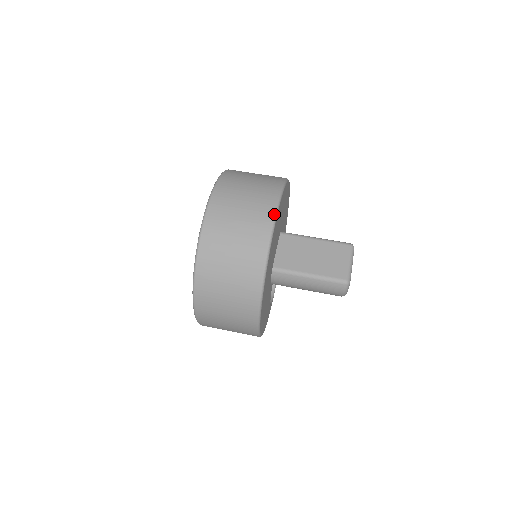
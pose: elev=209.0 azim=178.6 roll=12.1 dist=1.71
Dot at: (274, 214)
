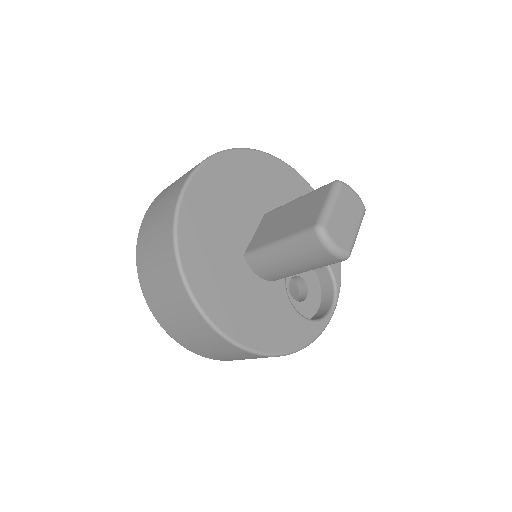
Dot at: (187, 178)
